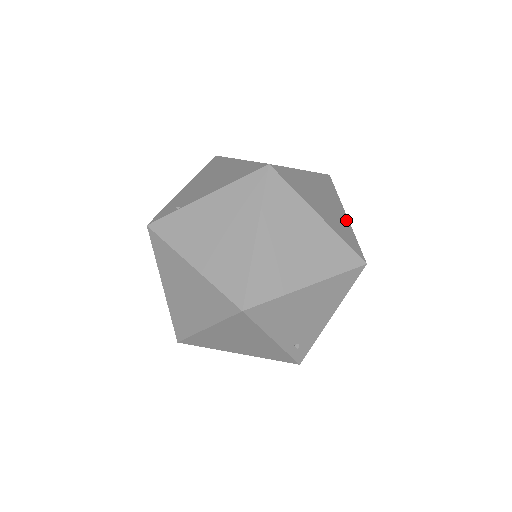
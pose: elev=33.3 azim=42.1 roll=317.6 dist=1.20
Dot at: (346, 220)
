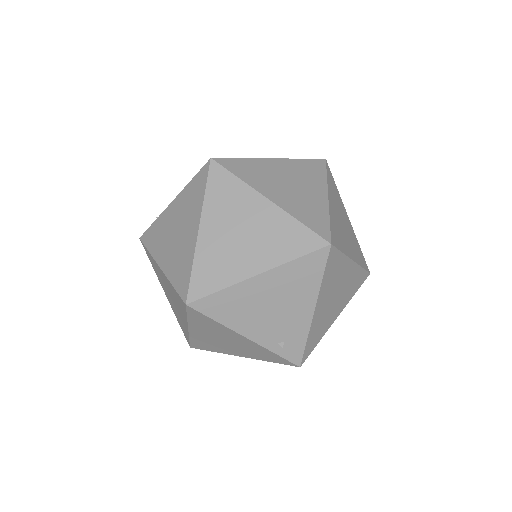
Dot at: (323, 201)
